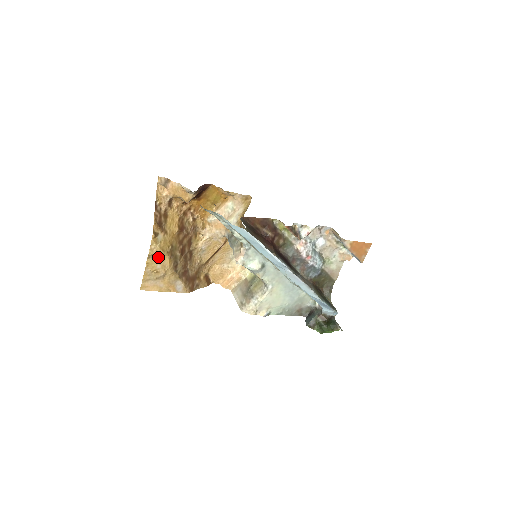
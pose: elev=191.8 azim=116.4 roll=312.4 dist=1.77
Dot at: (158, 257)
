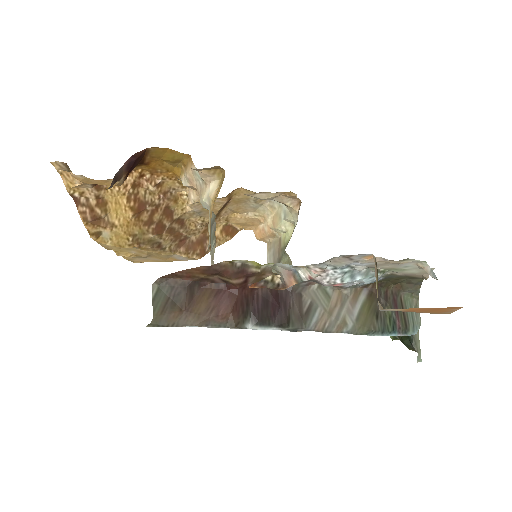
Dot at: occluded
